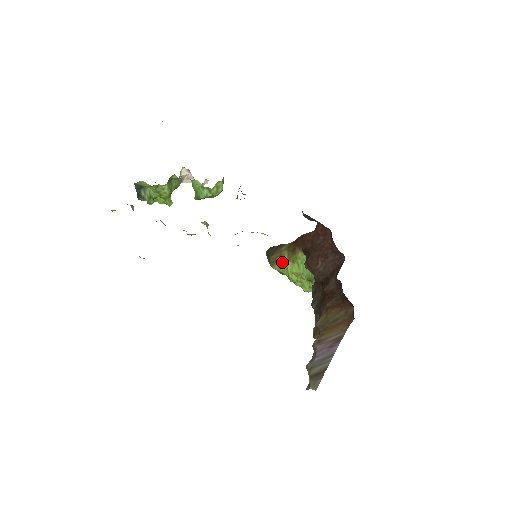
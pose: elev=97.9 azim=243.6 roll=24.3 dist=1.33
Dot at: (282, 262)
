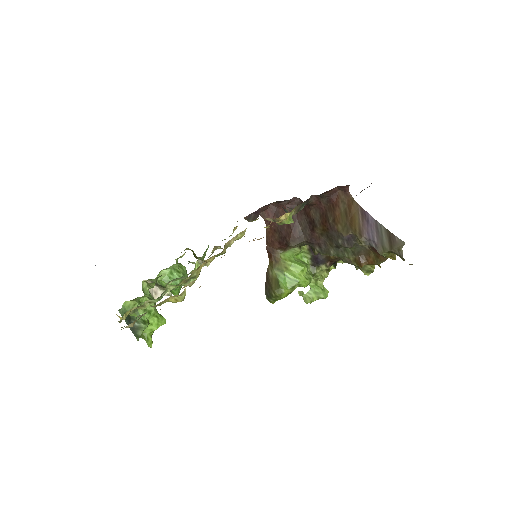
Dot at: (282, 280)
